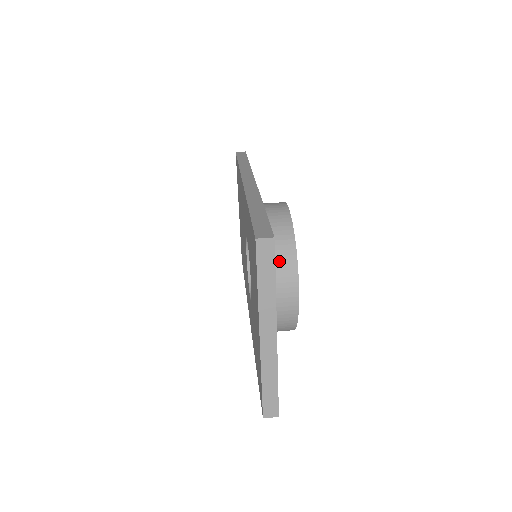
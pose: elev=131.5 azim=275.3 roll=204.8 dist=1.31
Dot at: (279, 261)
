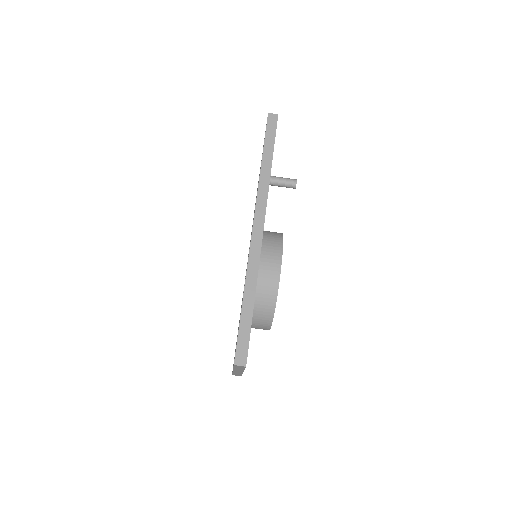
Dot at: (260, 317)
